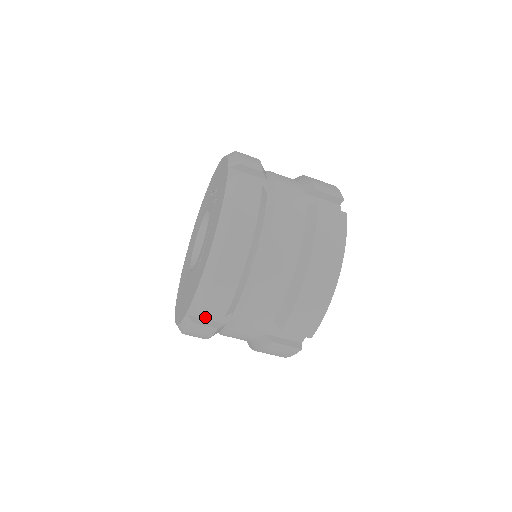
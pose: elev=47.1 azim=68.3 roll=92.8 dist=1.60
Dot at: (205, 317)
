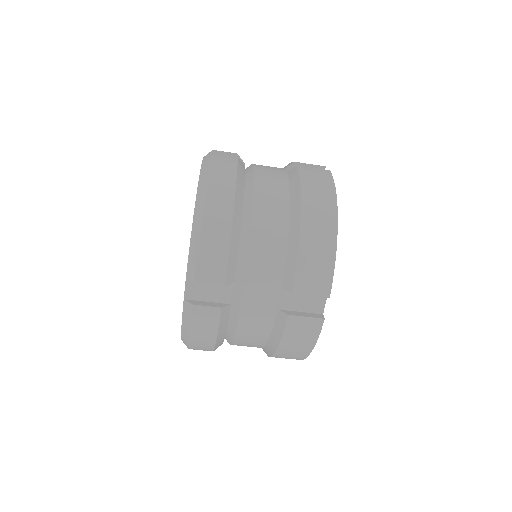
Dot at: (205, 299)
